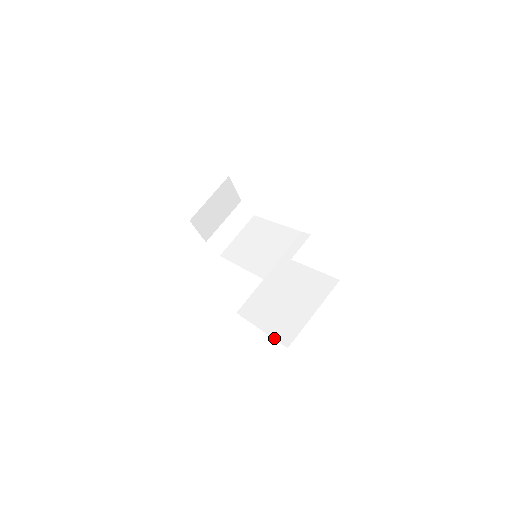
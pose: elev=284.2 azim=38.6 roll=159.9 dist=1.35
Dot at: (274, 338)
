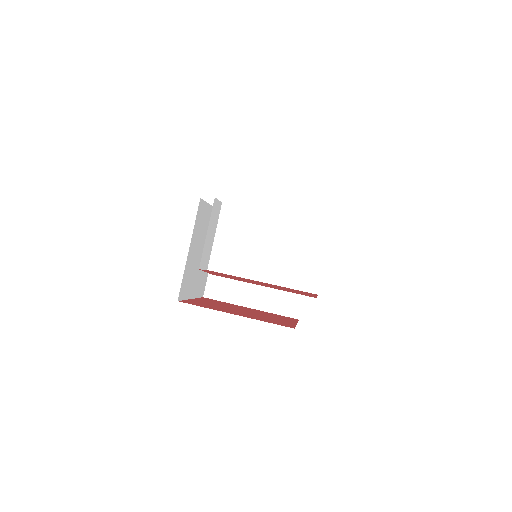
Dot at: (276, 314)
